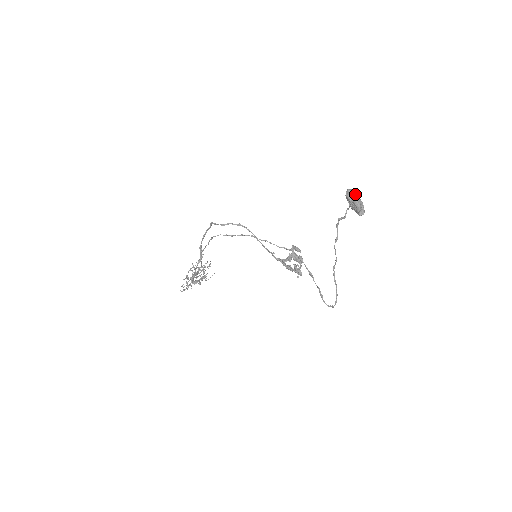
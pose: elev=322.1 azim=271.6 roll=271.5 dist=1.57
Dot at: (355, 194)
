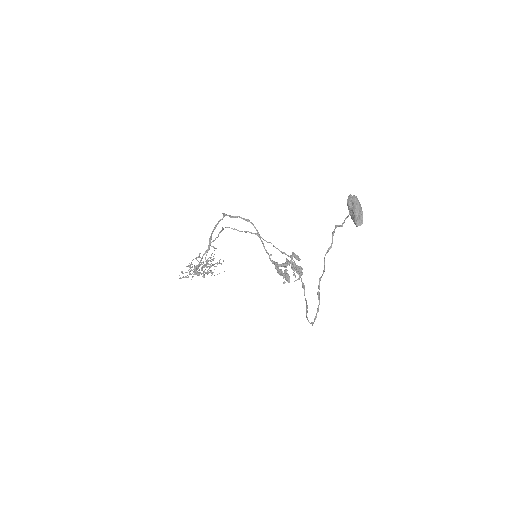
Dot at: (356, 201)
